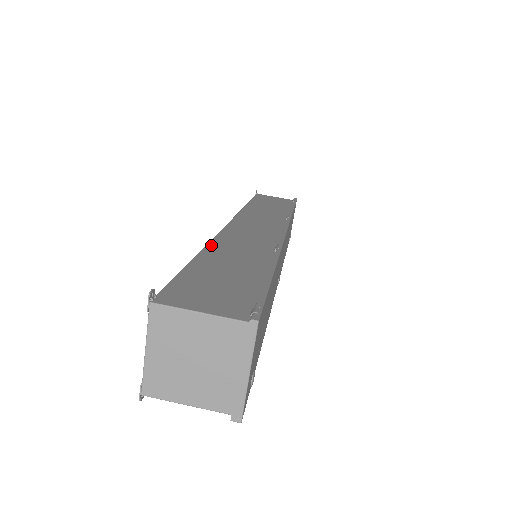
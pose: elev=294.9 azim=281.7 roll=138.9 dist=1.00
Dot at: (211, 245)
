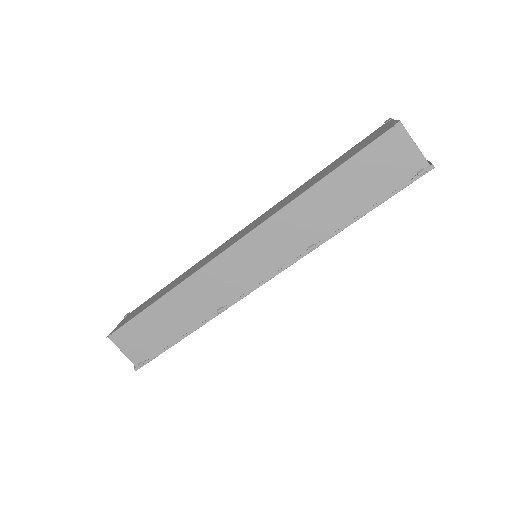
Dot at: (179, 288)
